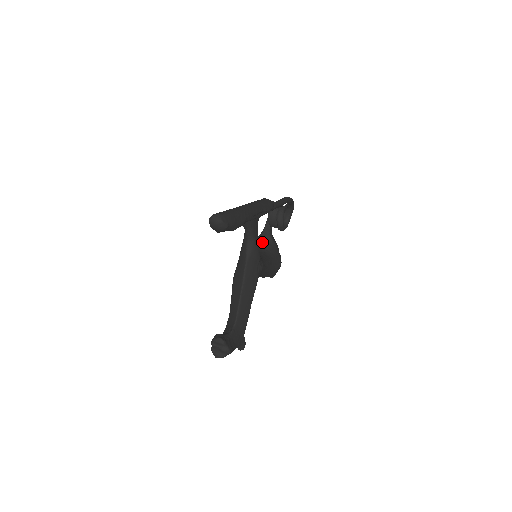
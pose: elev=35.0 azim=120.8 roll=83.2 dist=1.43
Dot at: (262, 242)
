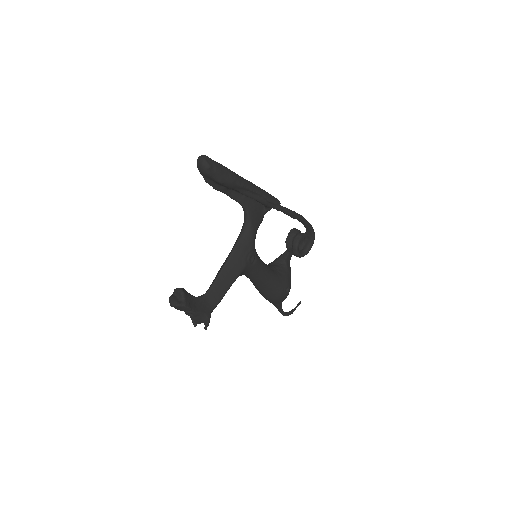
Dot at: (276, 263)
